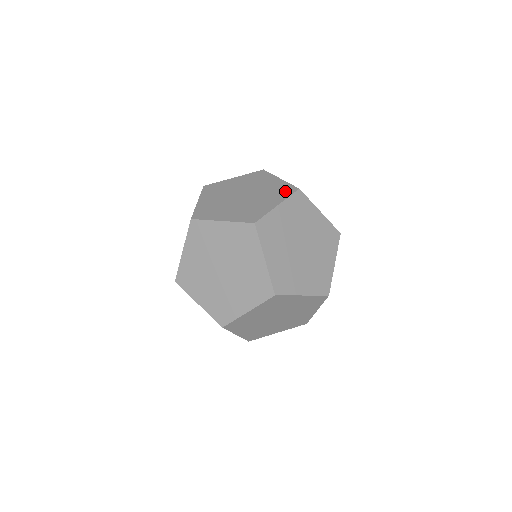
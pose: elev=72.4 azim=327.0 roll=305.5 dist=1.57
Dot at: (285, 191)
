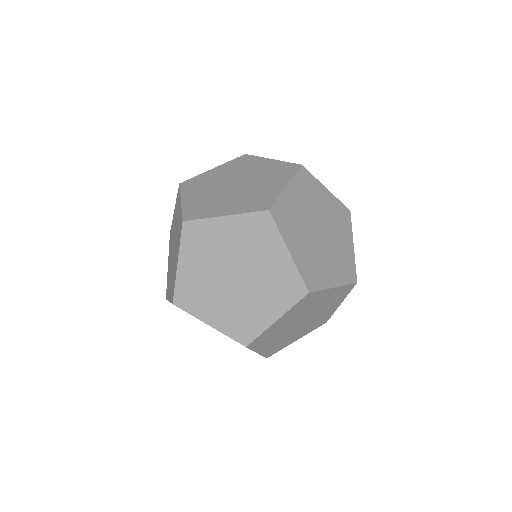
Dot at: occluded
